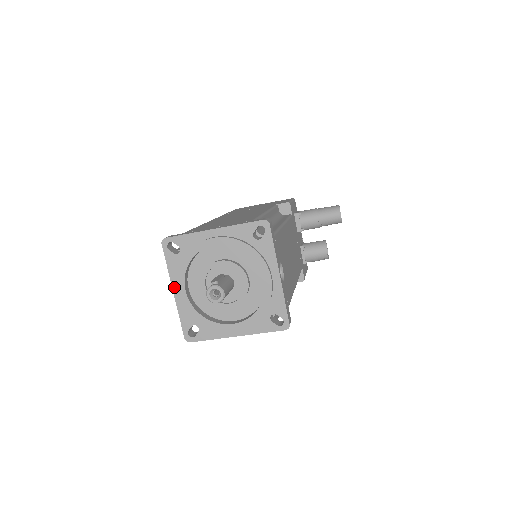
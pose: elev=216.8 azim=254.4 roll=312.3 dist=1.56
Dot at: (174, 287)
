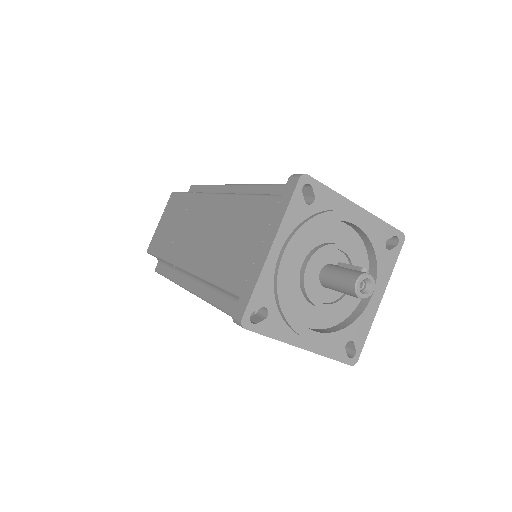
Dot at: (276, 242)
